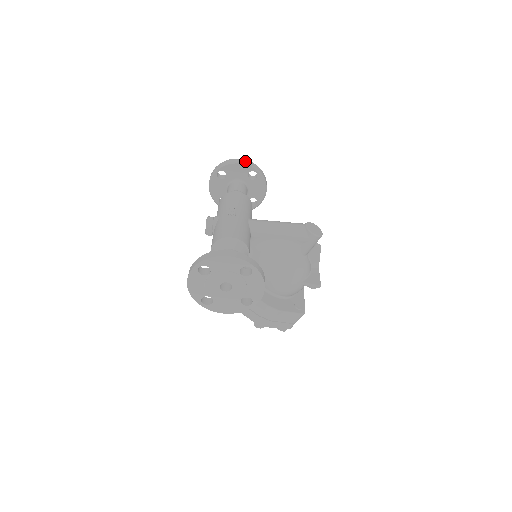
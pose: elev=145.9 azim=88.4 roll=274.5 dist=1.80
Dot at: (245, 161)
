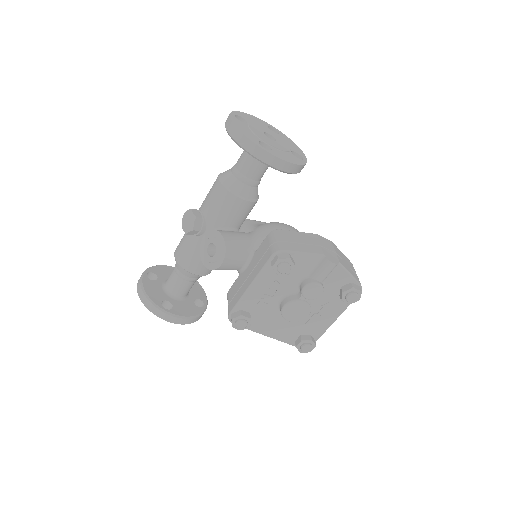
Dot at: occluded
